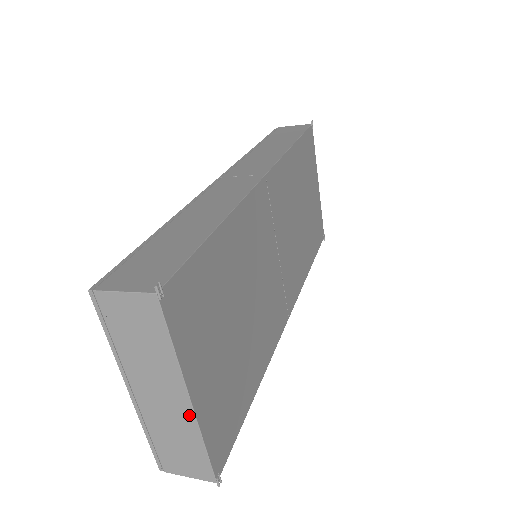
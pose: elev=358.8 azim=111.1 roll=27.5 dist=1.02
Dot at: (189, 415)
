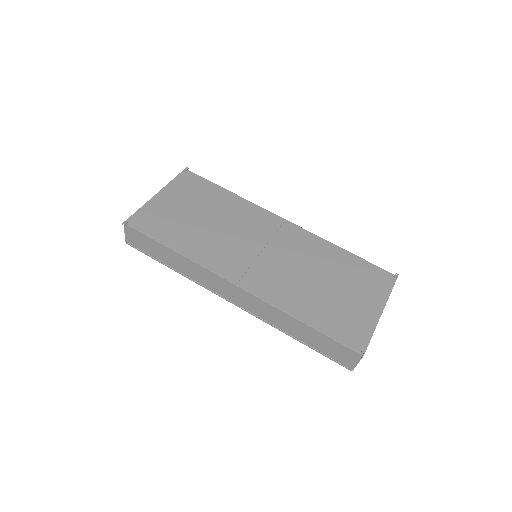
Dot at: (151, 200)
